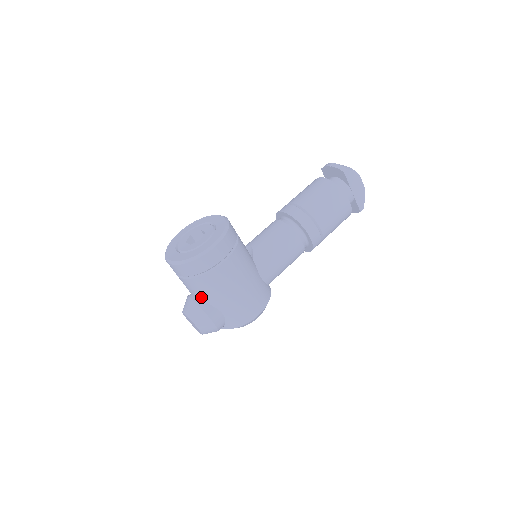
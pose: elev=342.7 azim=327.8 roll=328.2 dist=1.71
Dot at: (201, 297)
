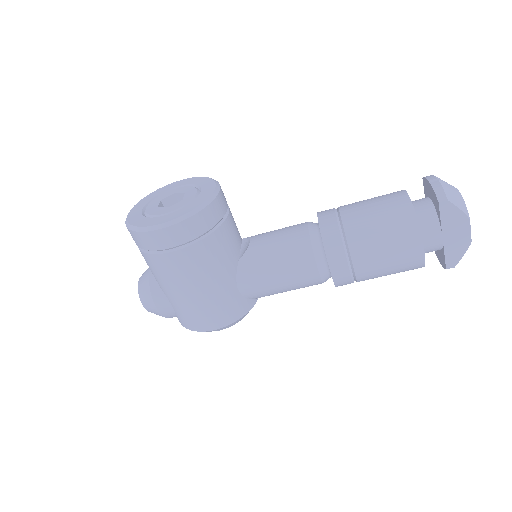
Dot at: occluded
